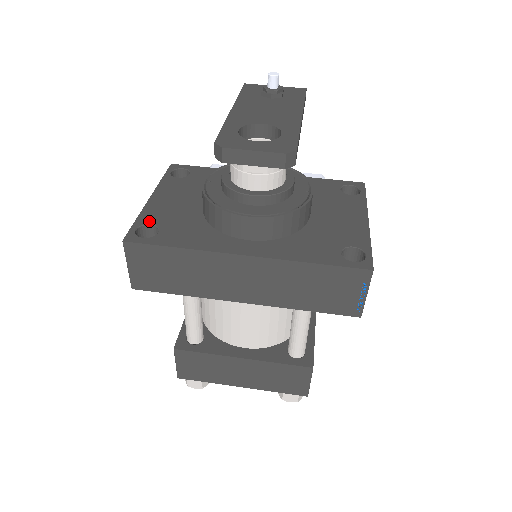
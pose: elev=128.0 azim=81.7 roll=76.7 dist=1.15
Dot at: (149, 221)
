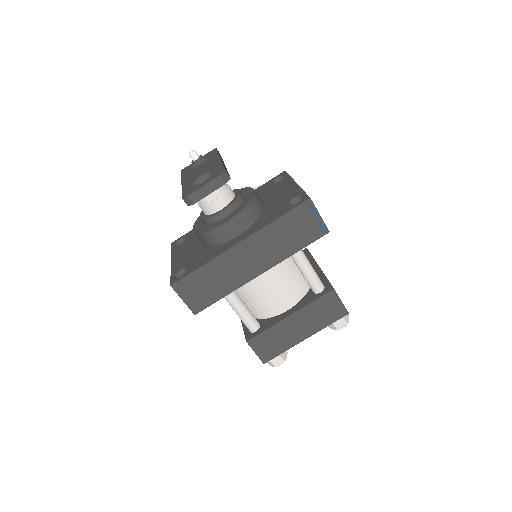
Dot at: (178, 269)
